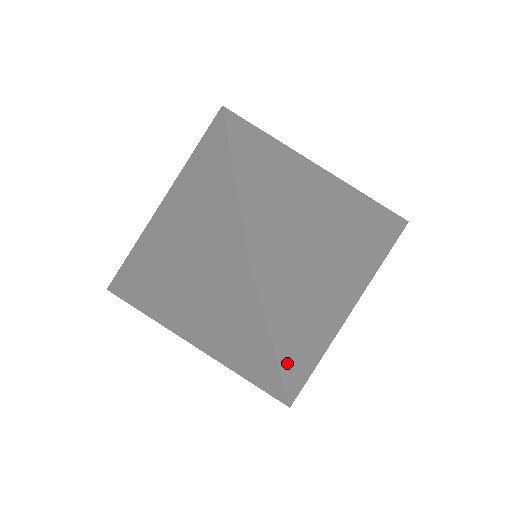
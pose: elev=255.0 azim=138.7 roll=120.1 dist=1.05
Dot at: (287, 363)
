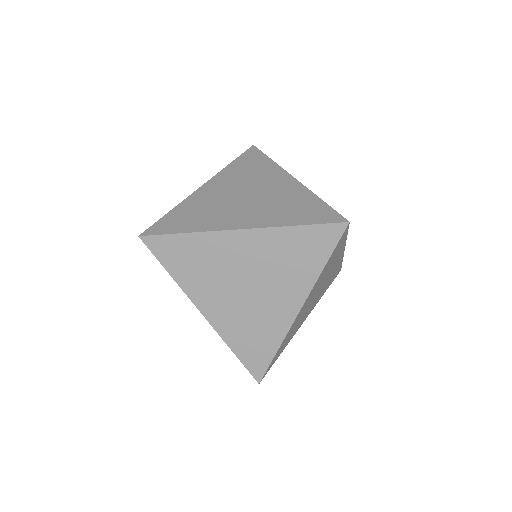
Dot at: (288, 333)
